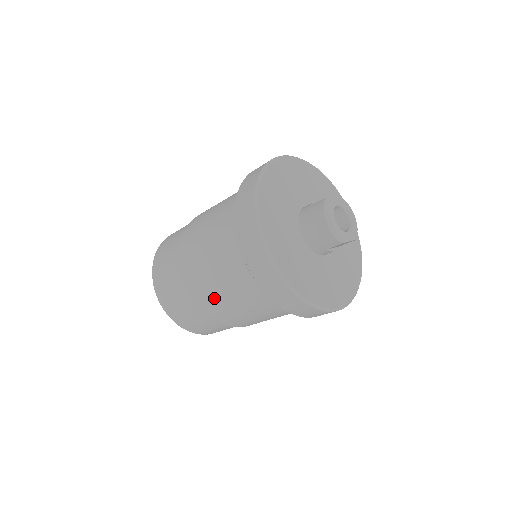
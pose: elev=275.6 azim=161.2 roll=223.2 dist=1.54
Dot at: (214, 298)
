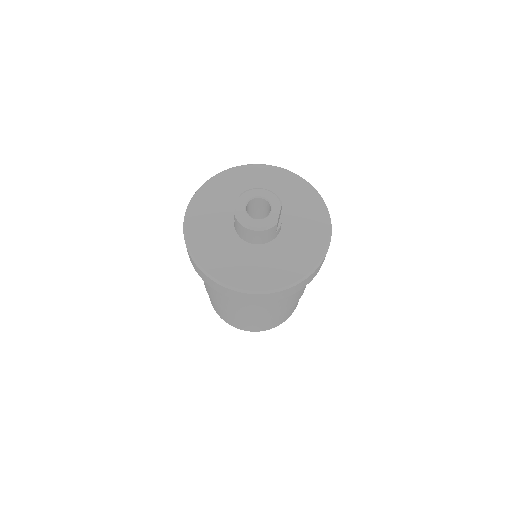
Dot at: (267, 313)
